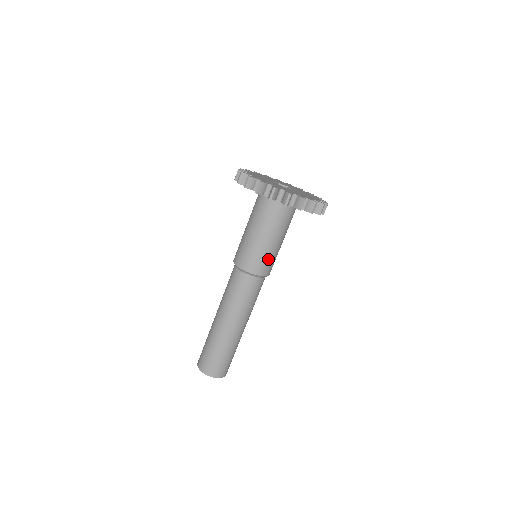
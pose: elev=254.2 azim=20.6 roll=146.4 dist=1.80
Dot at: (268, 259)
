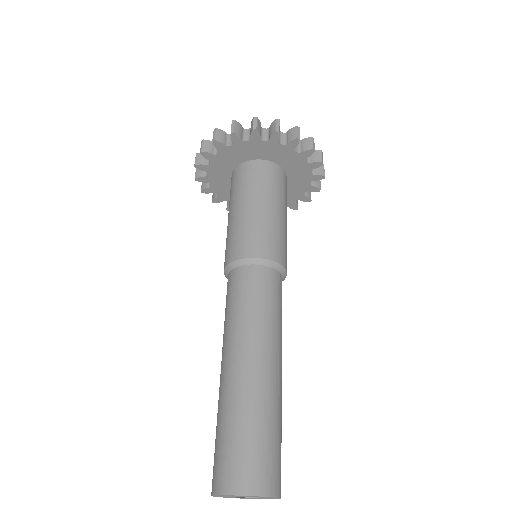
Dot at: (269, 234)
